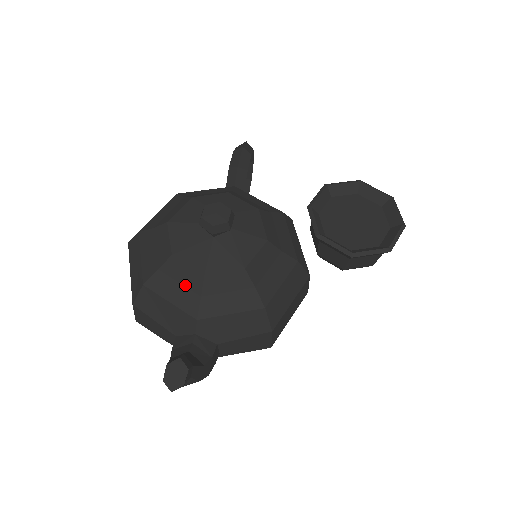
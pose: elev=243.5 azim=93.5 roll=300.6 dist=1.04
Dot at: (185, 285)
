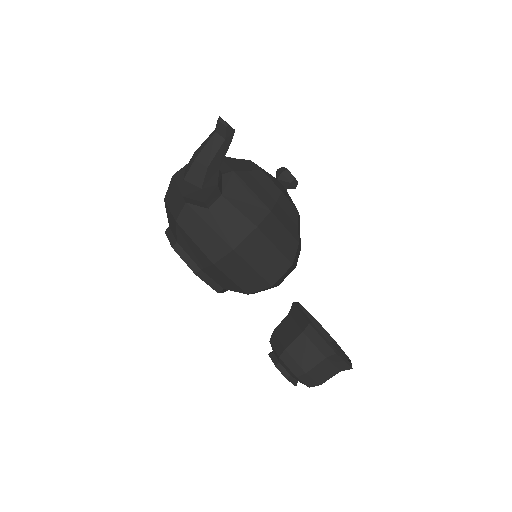
Dot at: (243, 166)
